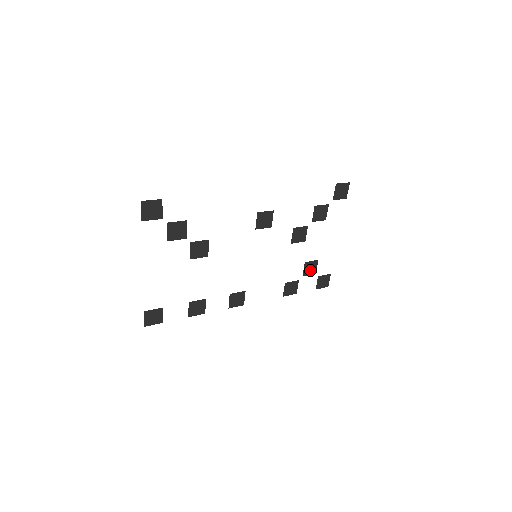
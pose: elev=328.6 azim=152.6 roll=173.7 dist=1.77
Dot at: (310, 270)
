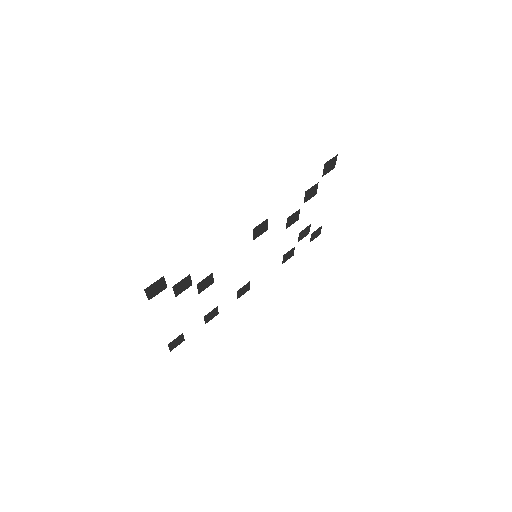
Dot at: (304, 234)
